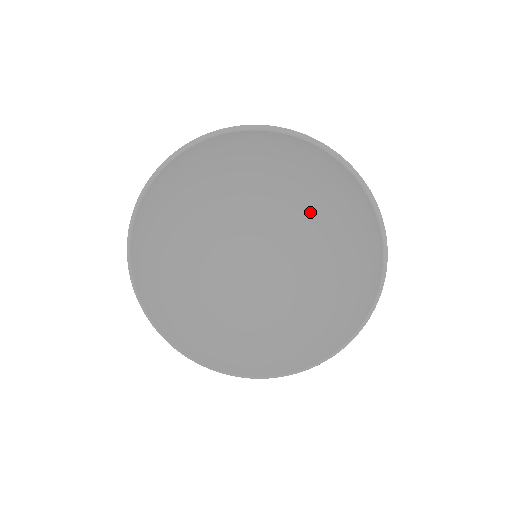
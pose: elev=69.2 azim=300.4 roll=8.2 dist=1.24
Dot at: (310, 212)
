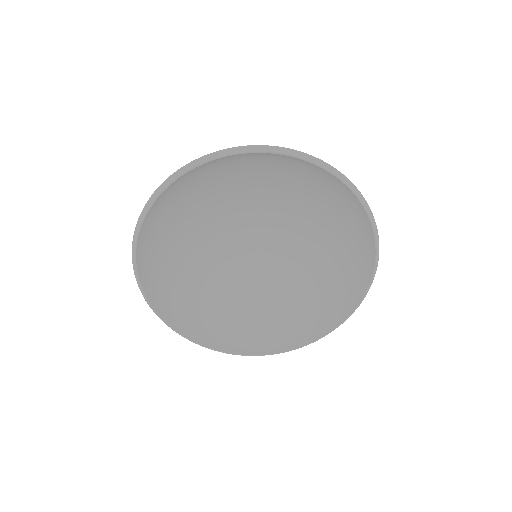
Dot at: (320, 248)
